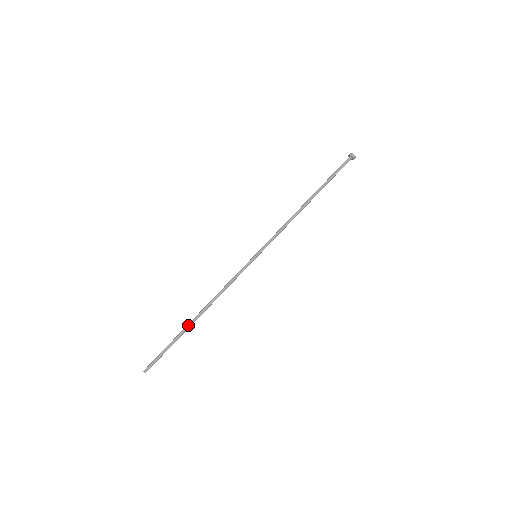
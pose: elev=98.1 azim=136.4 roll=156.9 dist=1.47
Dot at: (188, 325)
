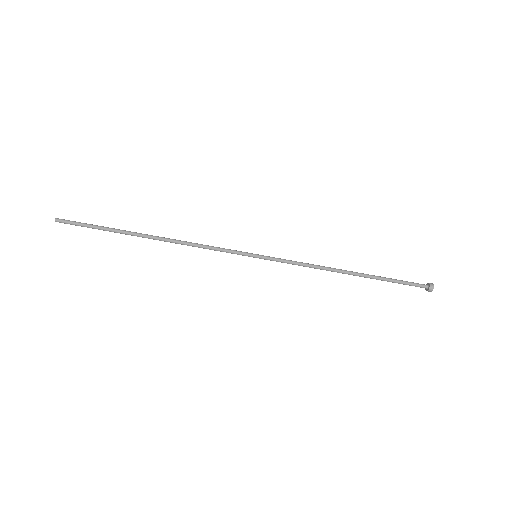
Dot at: (135, 235)
